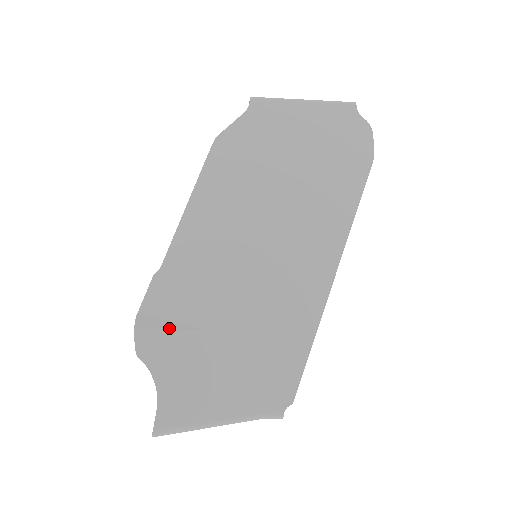
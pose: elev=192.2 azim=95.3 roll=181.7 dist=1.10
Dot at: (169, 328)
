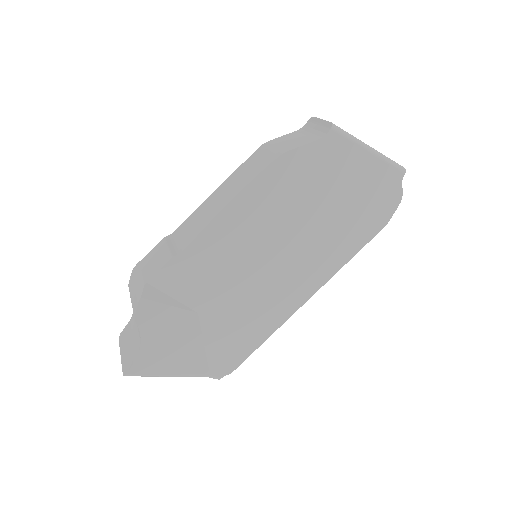
Dot at: (168, 304)
